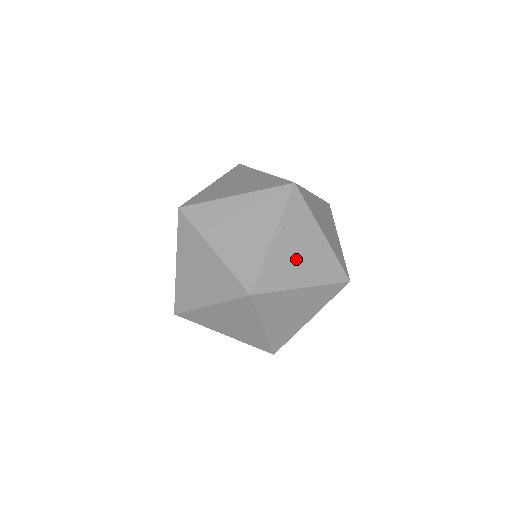
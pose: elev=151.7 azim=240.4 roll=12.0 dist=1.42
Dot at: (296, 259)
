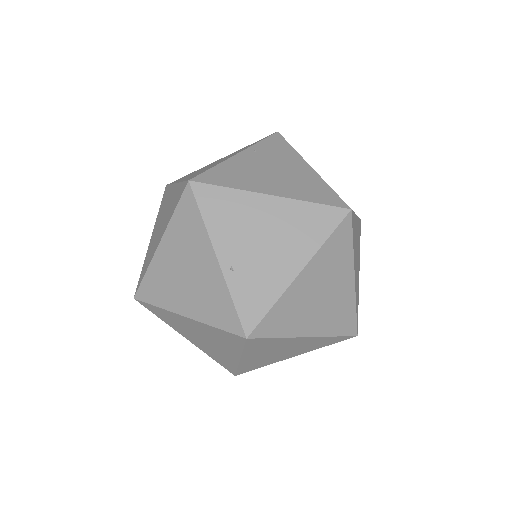
Dot at: (265, 173)
